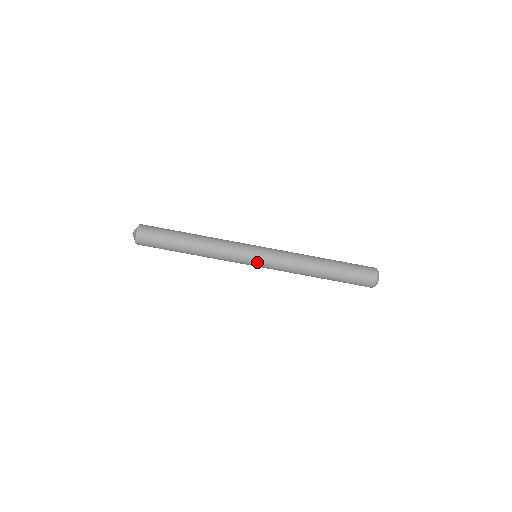
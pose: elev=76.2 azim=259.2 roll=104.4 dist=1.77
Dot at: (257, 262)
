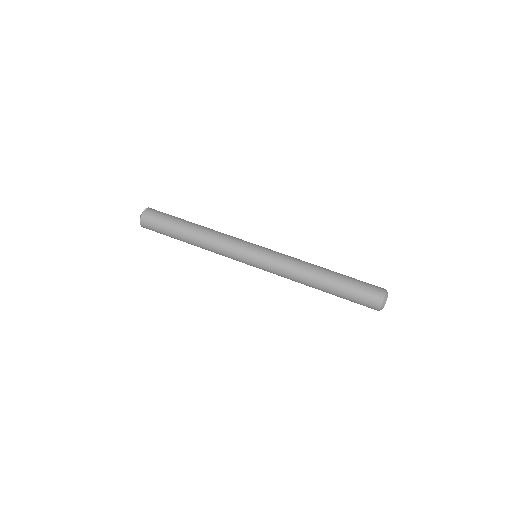
Dot at: (256, 254)
